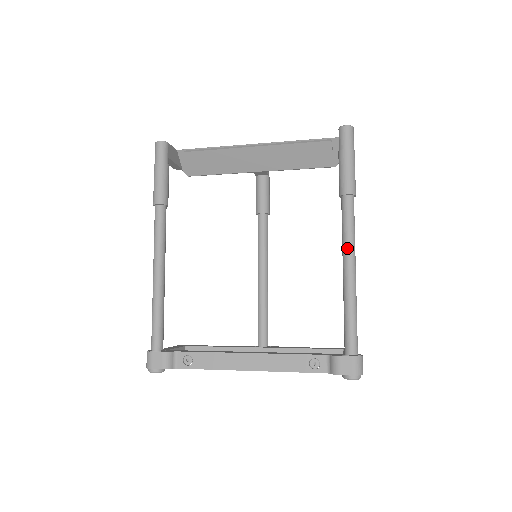
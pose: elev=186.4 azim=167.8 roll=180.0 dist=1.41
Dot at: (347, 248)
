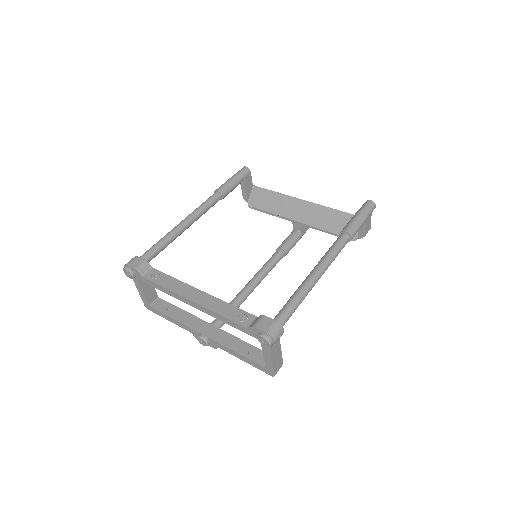
Dot at: (323, 259)
